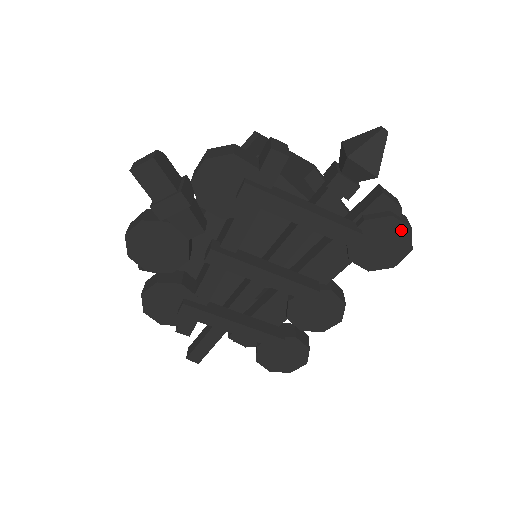
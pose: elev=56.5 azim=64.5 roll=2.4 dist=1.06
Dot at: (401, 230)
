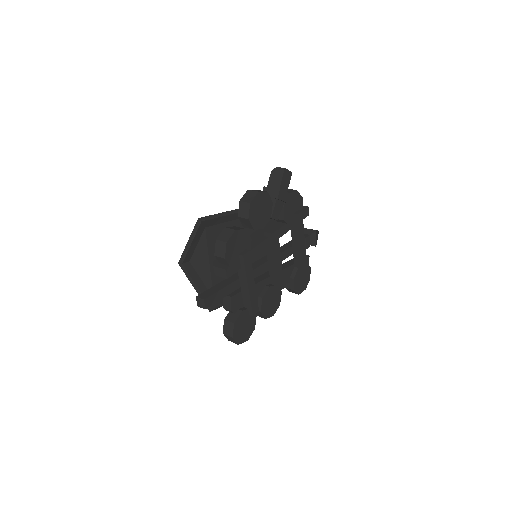
Dot at: (309, 276)
